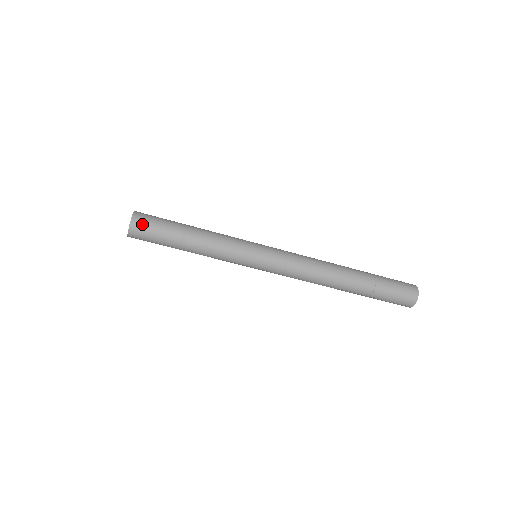
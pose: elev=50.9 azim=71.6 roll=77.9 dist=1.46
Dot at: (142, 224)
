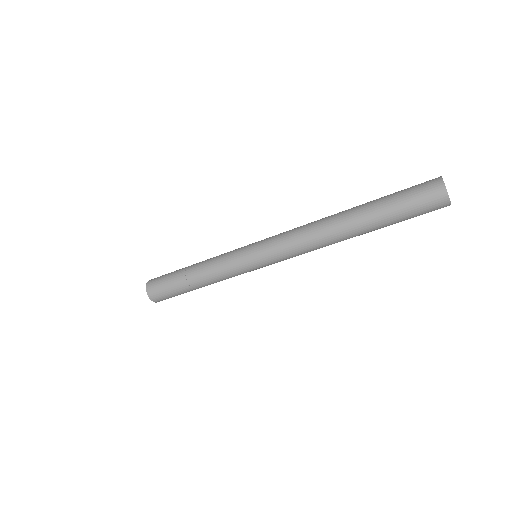
Dot at: (159, 297)
